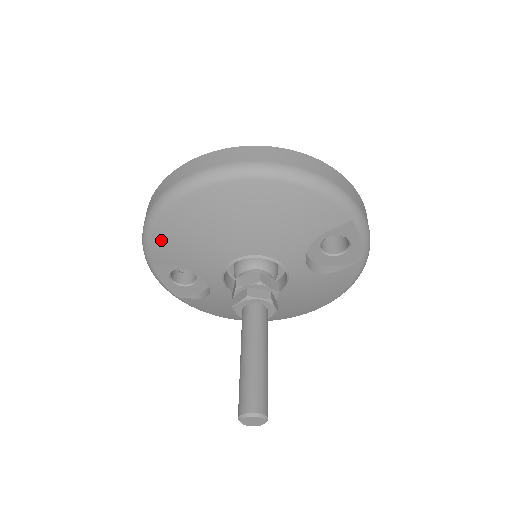
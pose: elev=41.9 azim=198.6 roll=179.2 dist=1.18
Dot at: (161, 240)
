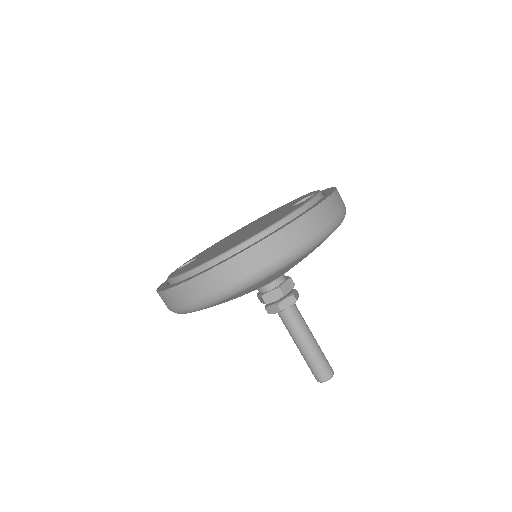
Dot at: occluded
